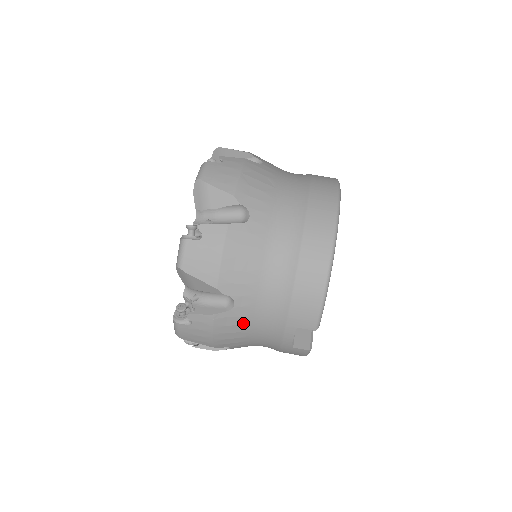
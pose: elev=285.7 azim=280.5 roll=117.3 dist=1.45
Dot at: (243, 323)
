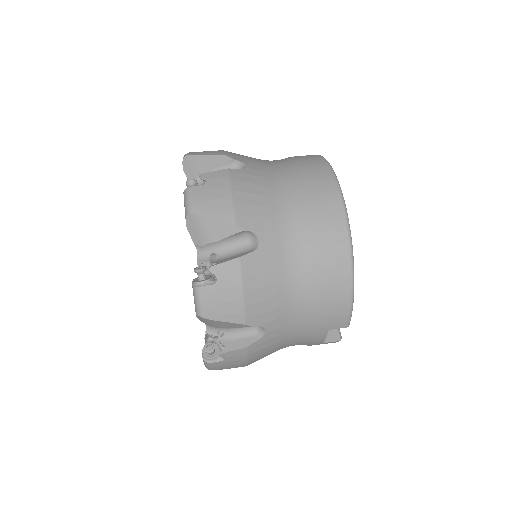
Dot at: (275, 342)
